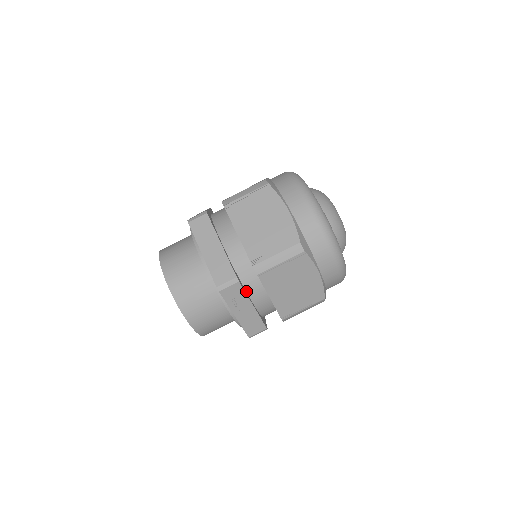
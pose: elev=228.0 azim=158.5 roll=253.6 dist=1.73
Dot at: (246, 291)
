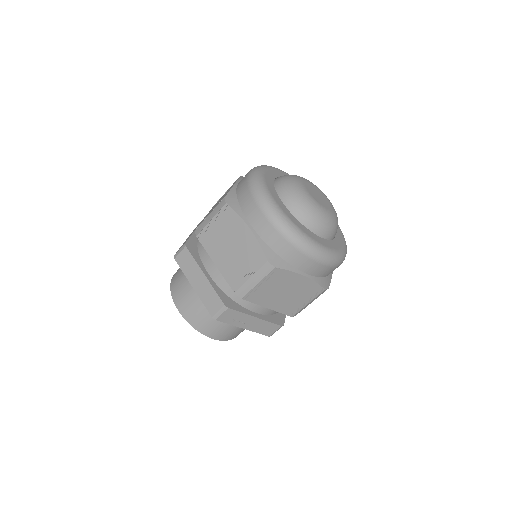
Dot at: (244, 307)
